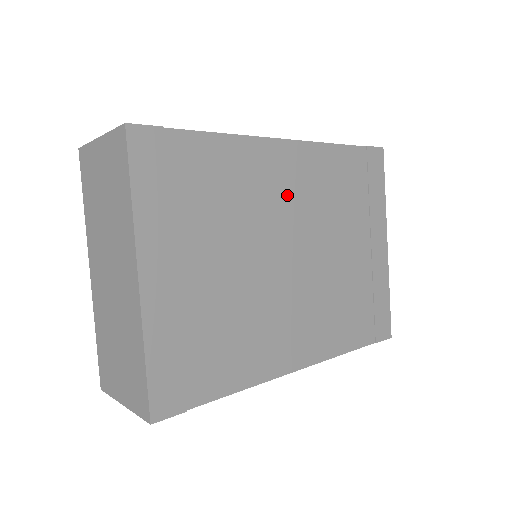
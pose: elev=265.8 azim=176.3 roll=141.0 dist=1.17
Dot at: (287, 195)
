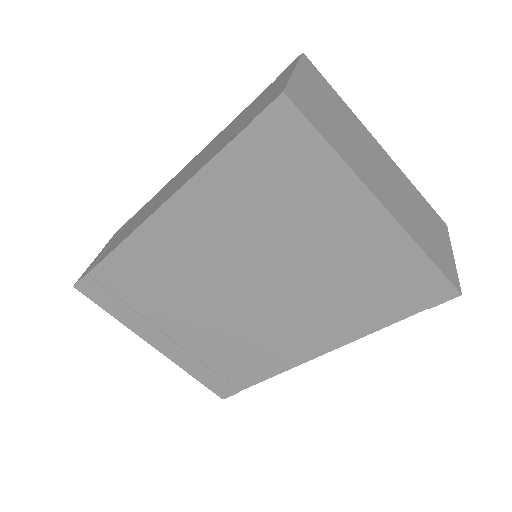
Dot at: (199, 250)
